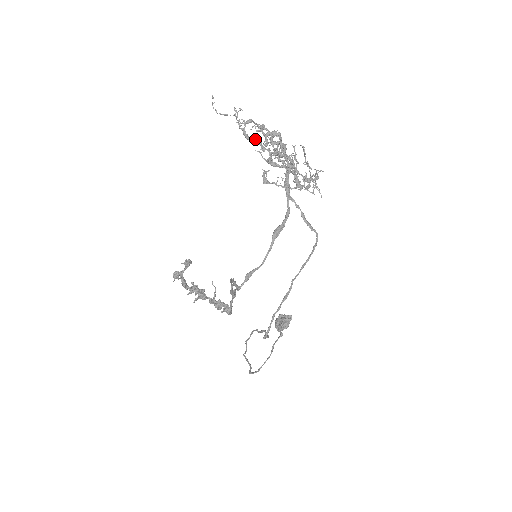
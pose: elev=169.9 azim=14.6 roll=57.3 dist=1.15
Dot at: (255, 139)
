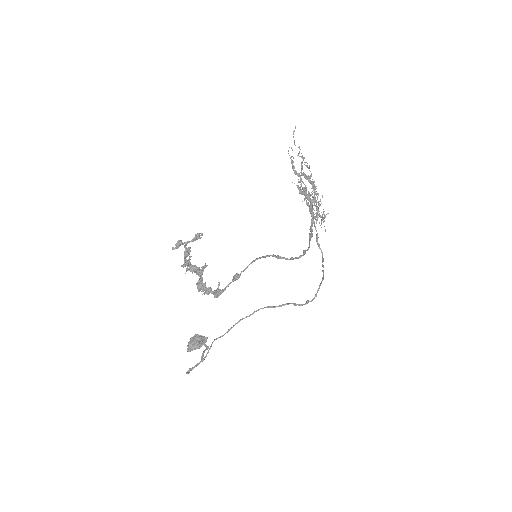
Dot at: occluded
